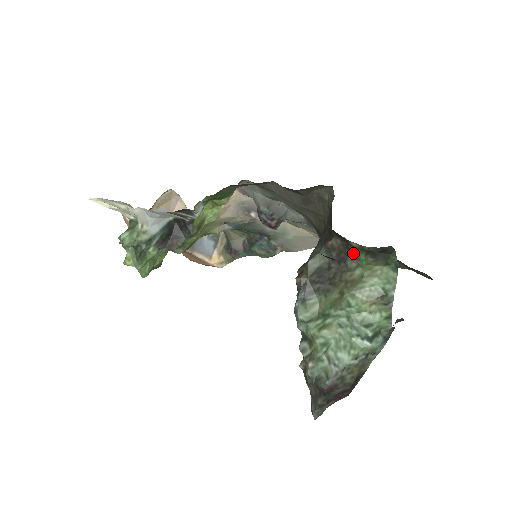
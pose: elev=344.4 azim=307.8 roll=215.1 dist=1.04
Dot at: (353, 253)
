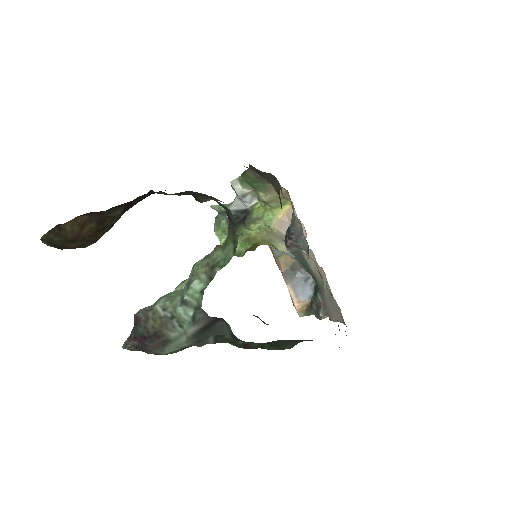
Dot at: occluded
